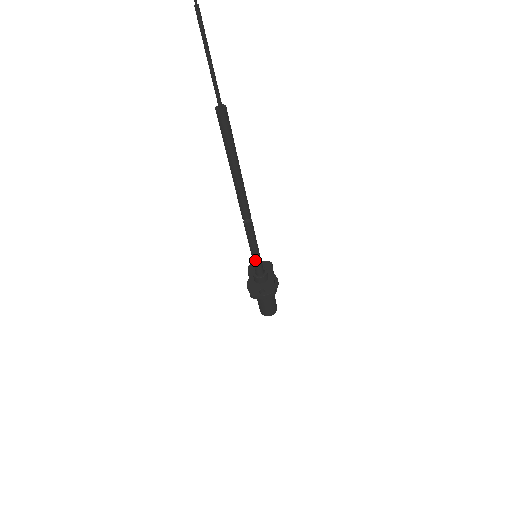
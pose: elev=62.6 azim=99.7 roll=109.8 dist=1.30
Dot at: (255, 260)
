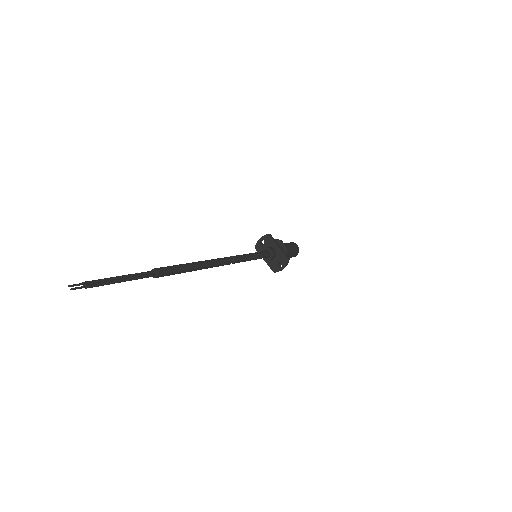
Dot at: occluded
